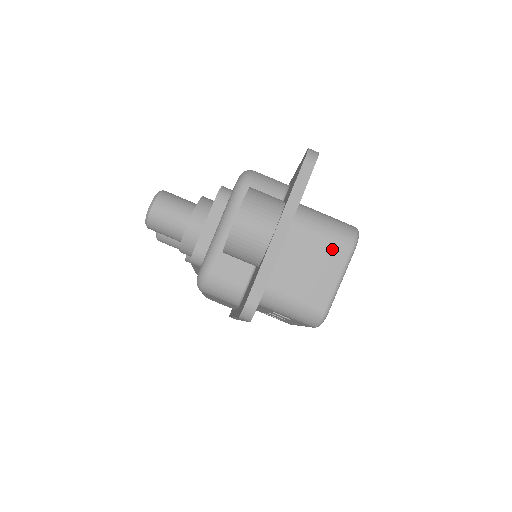
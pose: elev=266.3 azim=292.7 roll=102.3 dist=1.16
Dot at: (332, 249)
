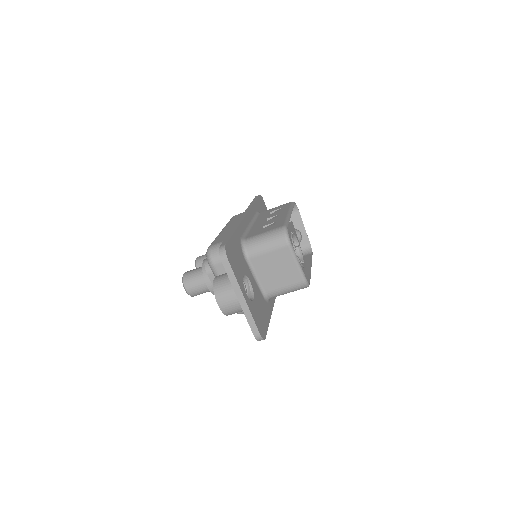
Dot at: (280, 254)
